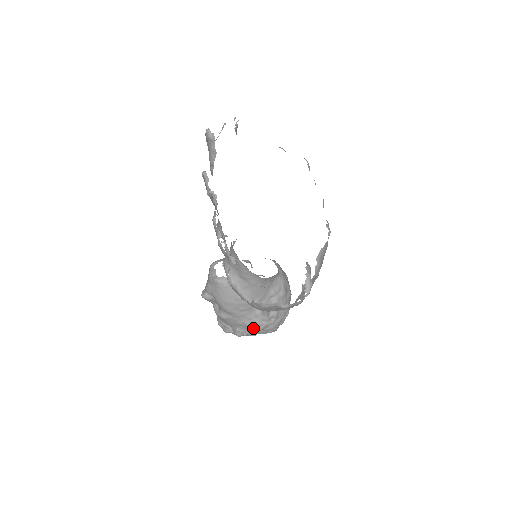
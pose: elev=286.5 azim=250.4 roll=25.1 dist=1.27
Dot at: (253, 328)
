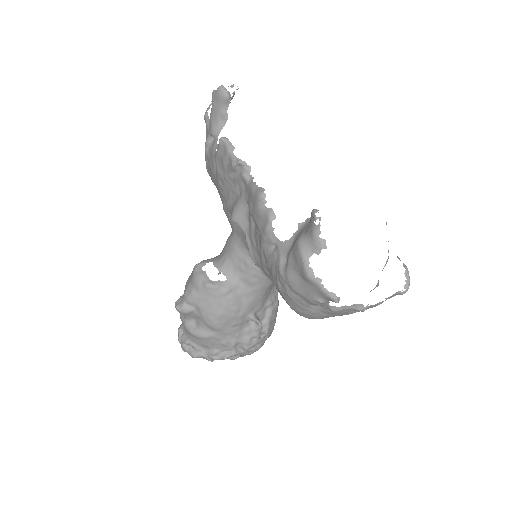
Dot at: (237, 349)
